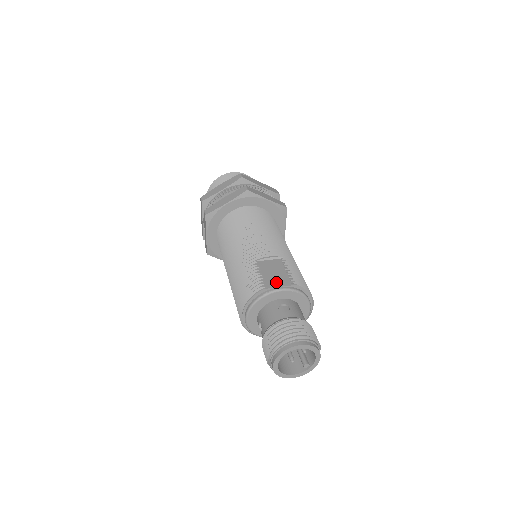
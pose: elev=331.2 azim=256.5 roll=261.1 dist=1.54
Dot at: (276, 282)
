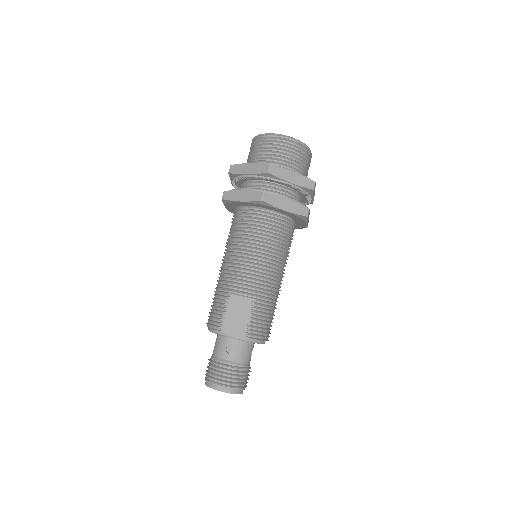
Dot at: (232, 327)
